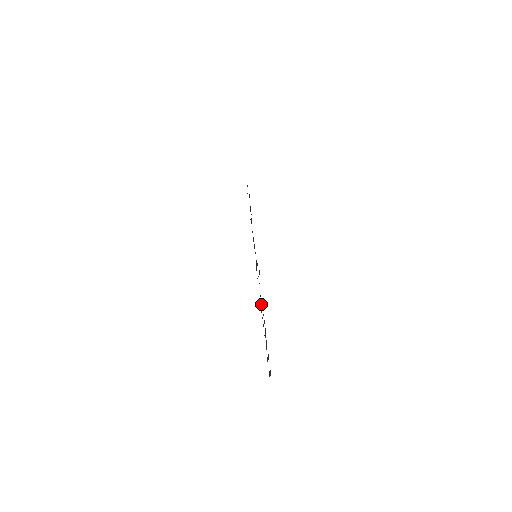
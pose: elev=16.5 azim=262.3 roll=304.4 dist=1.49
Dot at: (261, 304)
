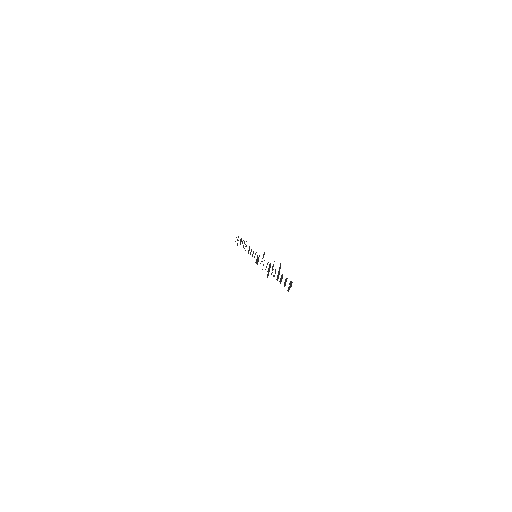
Dot at: (268, 269)
